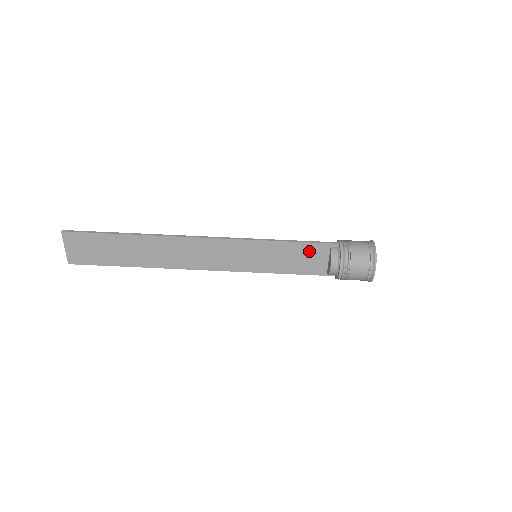
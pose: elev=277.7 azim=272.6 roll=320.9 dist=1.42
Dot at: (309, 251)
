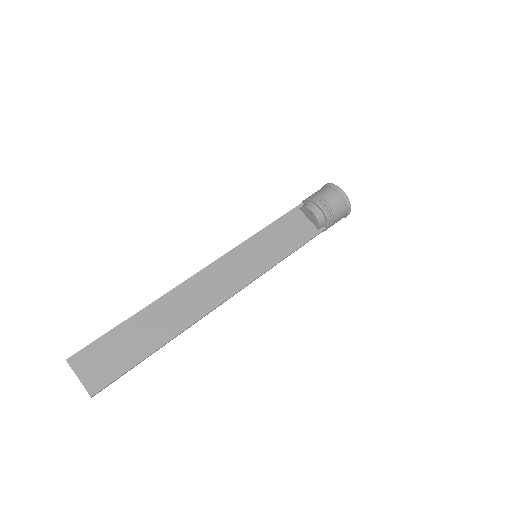
Dot at: (289, 223)
